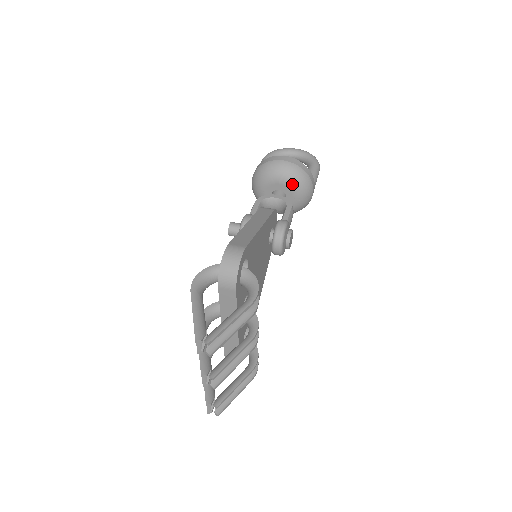
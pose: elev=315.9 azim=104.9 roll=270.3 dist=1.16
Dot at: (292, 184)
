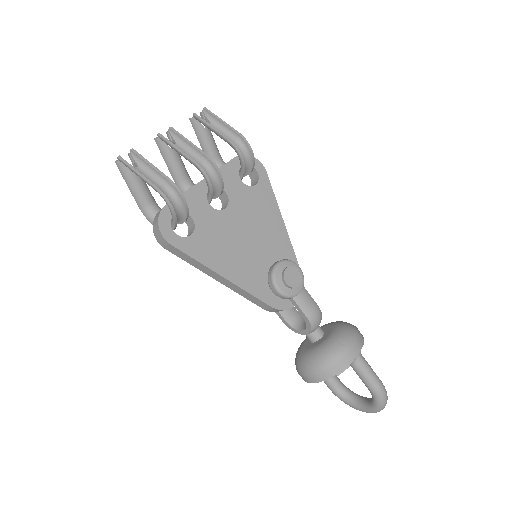
Dot at: (337, 325)
